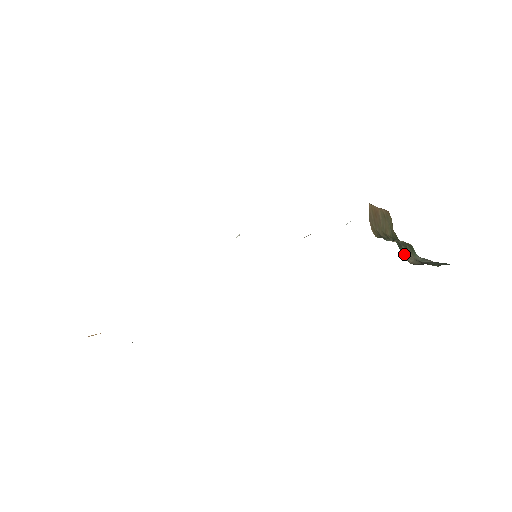
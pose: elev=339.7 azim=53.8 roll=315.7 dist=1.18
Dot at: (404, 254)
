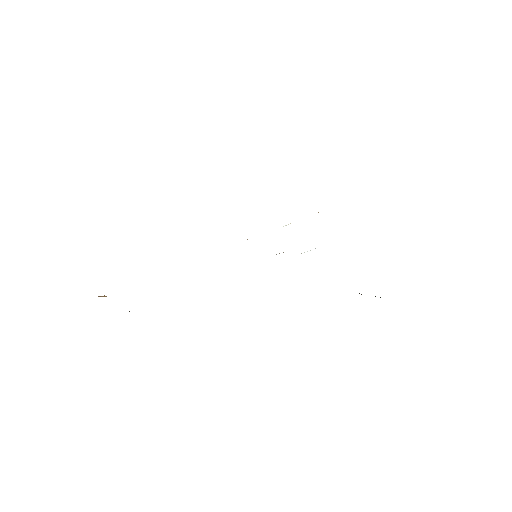
Dot at: occluded
